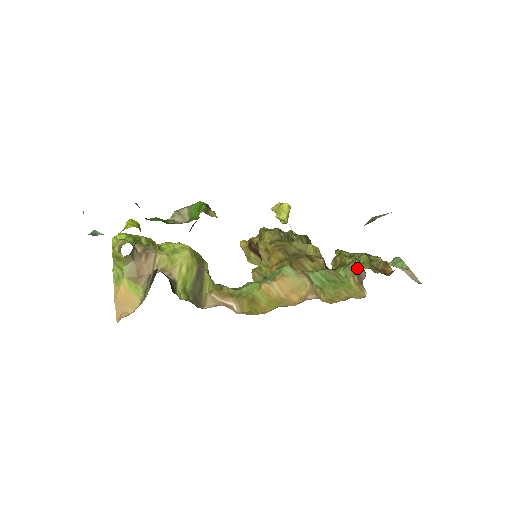
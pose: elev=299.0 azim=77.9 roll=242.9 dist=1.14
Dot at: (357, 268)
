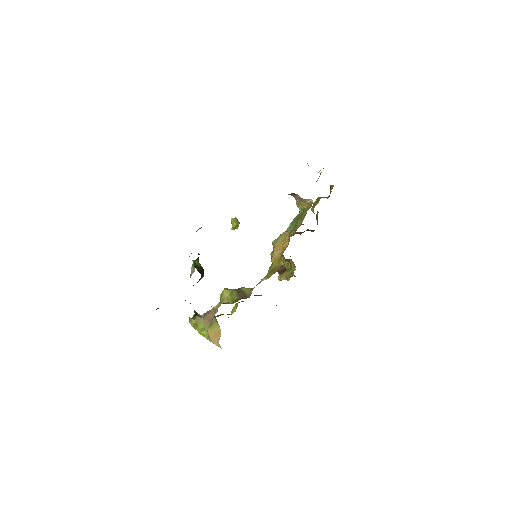
Dot at: (297, 199)
